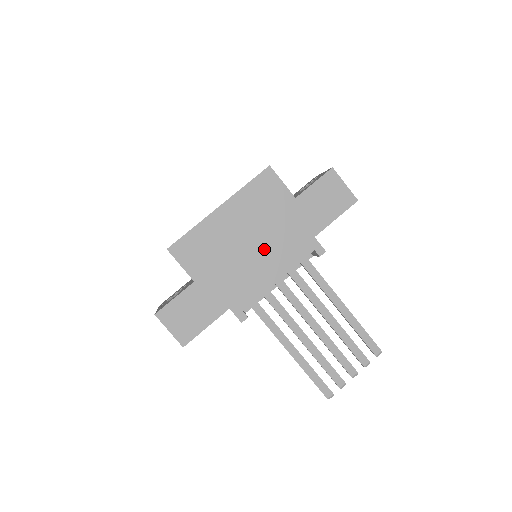
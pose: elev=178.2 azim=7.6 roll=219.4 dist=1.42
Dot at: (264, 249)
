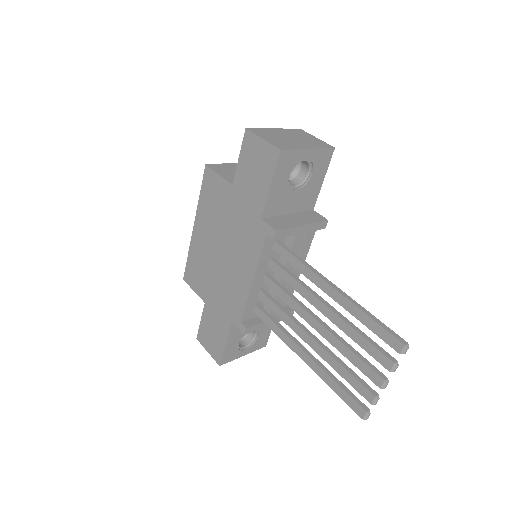
Dot at: (232, 252)
